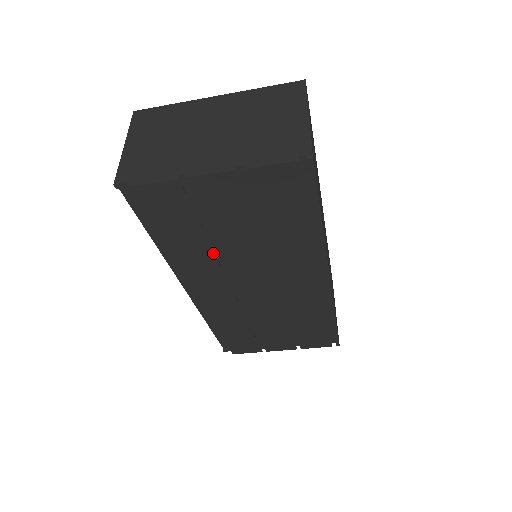
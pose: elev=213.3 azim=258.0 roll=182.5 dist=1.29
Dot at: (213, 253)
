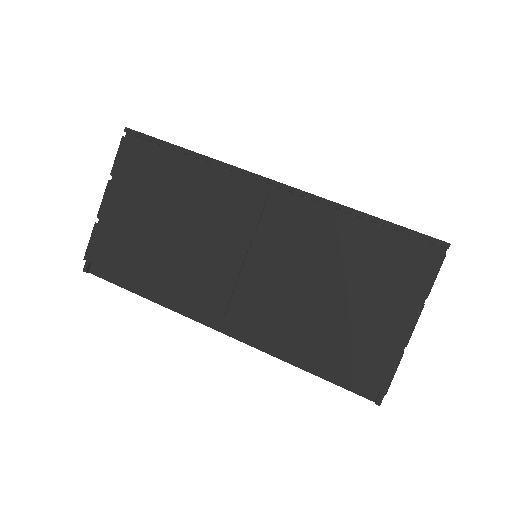
Dot at: (176, 258)
